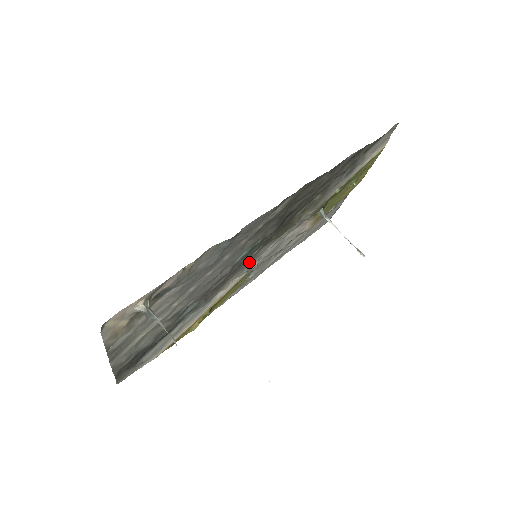
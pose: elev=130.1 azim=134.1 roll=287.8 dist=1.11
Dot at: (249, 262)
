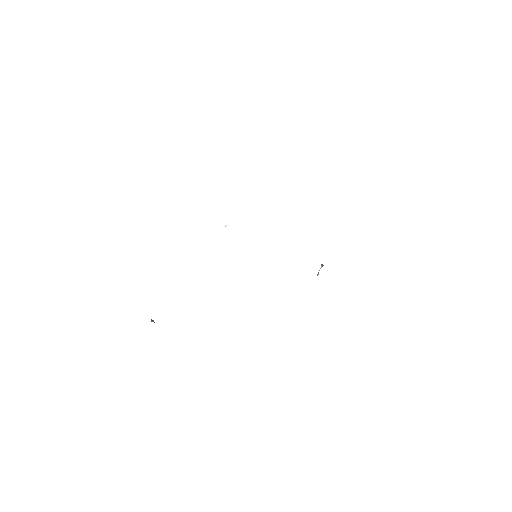
Dot at: occluded
